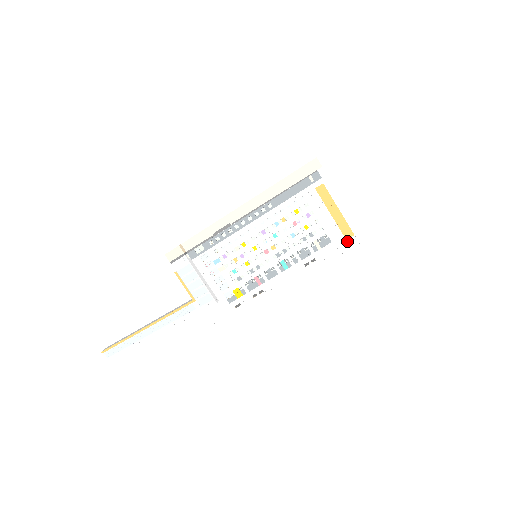
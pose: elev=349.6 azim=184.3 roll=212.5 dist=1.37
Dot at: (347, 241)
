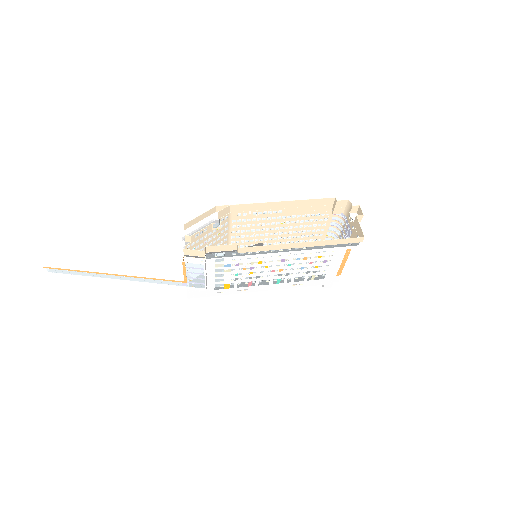
Dot at: occluded
